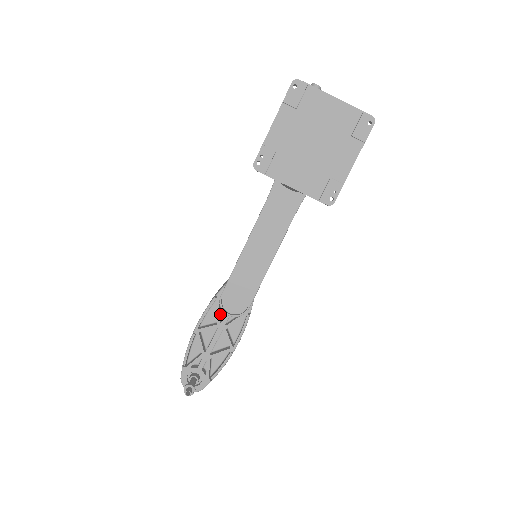
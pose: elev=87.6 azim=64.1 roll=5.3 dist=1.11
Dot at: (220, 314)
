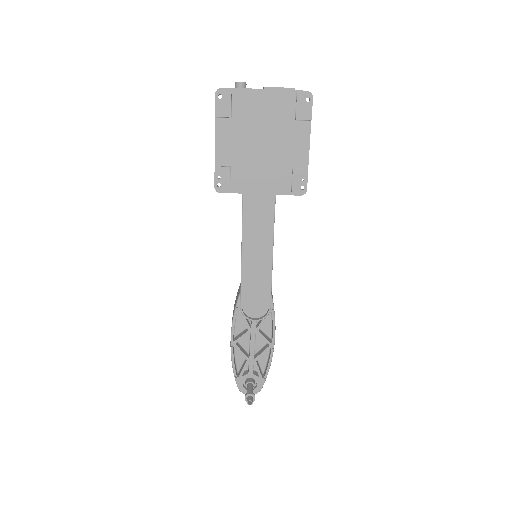
Dot at: (247, 319)
